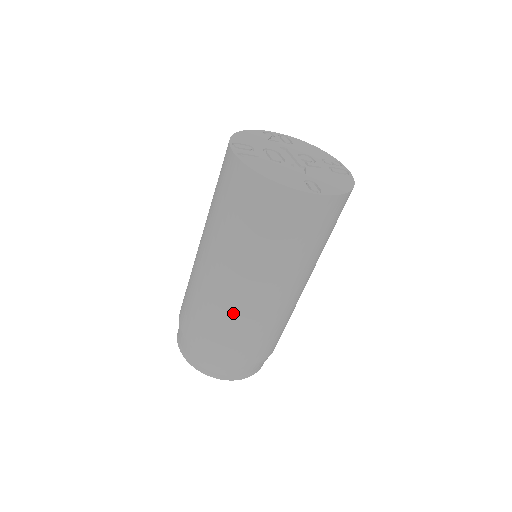
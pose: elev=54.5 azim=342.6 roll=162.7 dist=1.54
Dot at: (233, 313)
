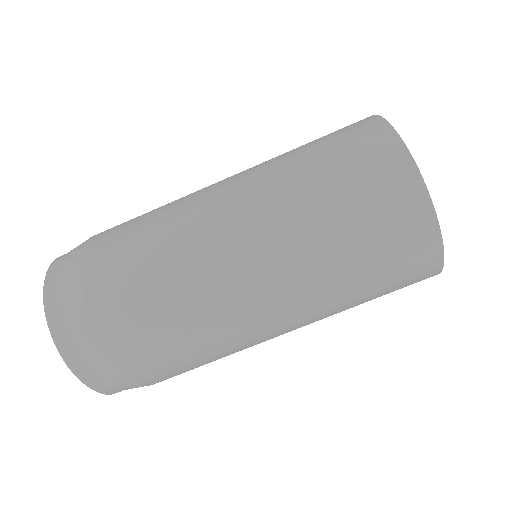
Dot at: (181, 229)
